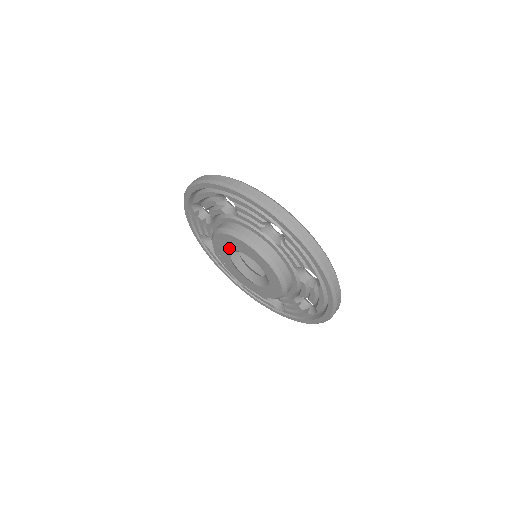
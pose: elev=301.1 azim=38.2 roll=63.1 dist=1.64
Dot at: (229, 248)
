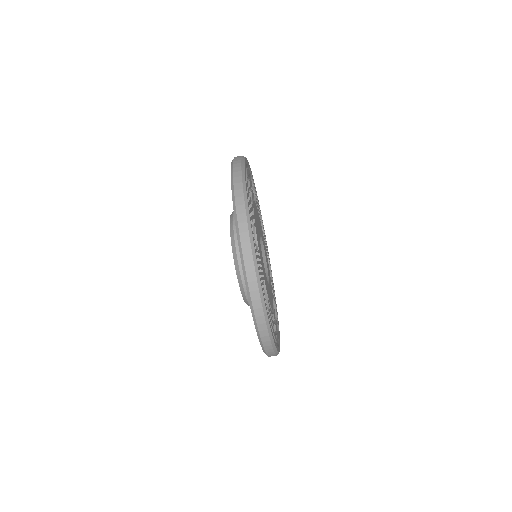
Dot at: occluded
